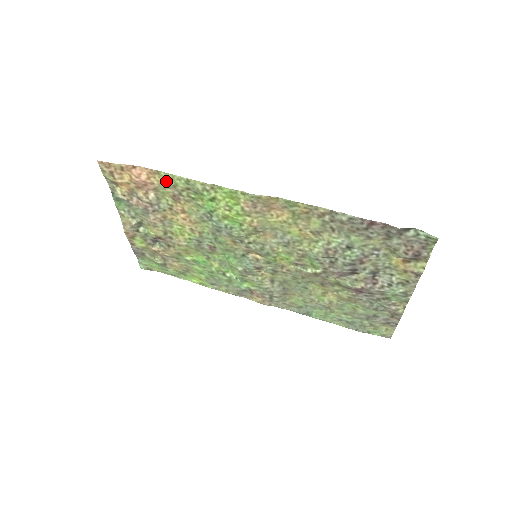
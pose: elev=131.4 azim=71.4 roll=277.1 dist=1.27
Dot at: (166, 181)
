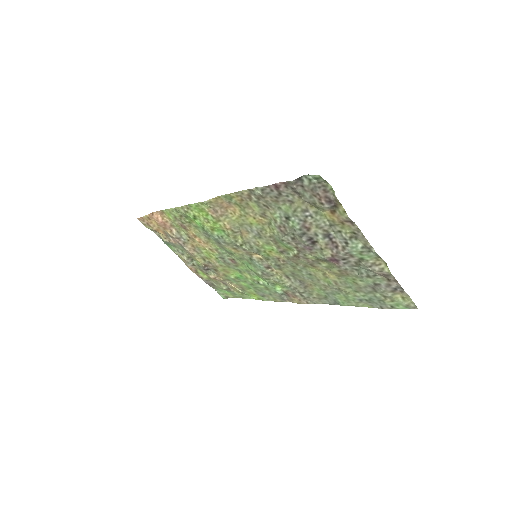
Dot at: (170, 216)
